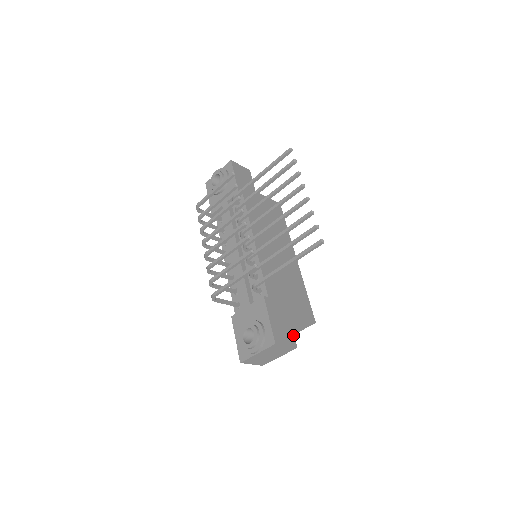
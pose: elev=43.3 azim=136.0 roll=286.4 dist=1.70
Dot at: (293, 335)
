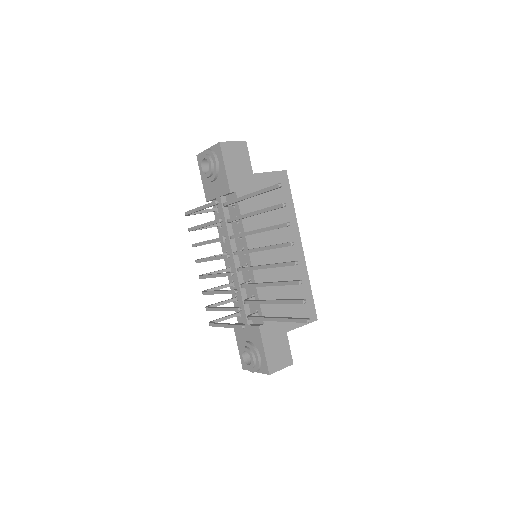
Dot at: (290, 352)
